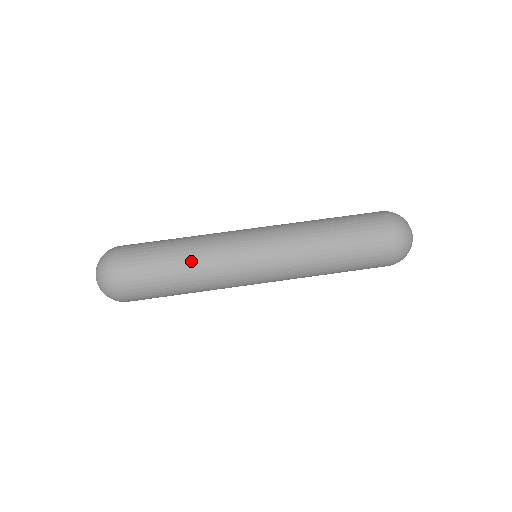
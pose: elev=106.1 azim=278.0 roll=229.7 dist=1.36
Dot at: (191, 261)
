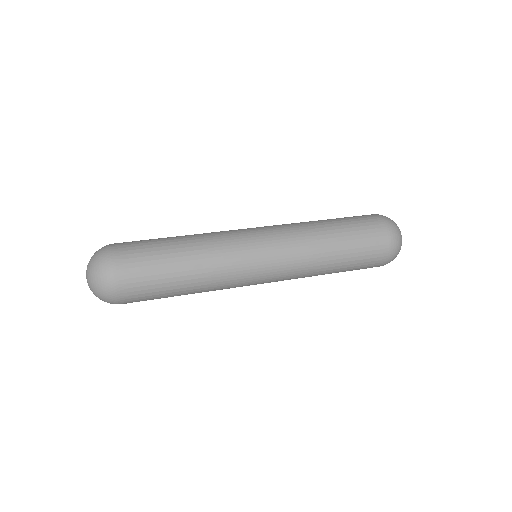
Dot at: (194, 245)
